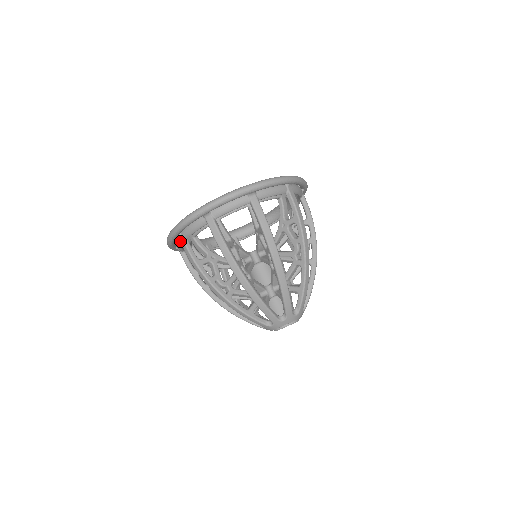
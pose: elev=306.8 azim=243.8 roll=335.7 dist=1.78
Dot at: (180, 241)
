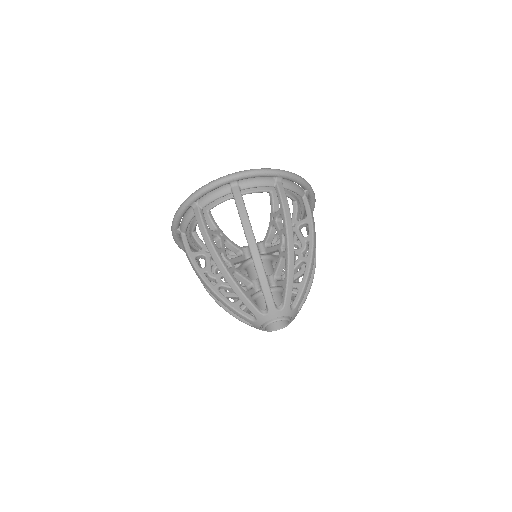
Dot at: (180, 236)
